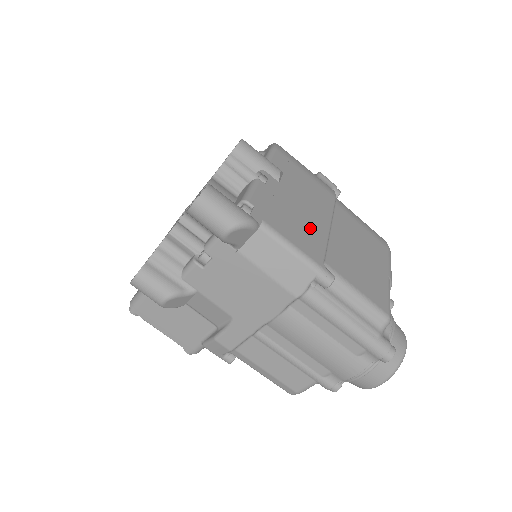
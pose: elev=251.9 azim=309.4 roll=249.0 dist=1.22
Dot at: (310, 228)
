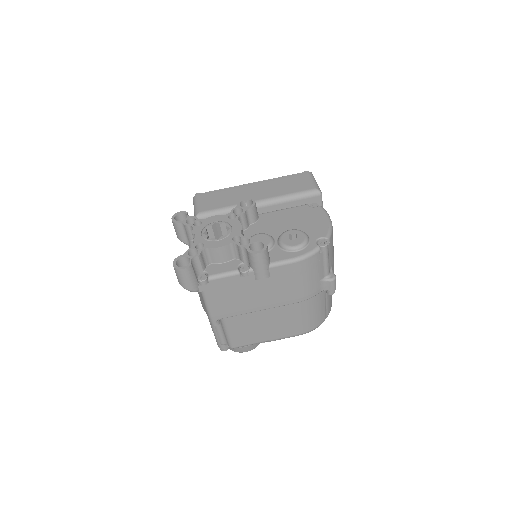
Dot at: (238, 306)
